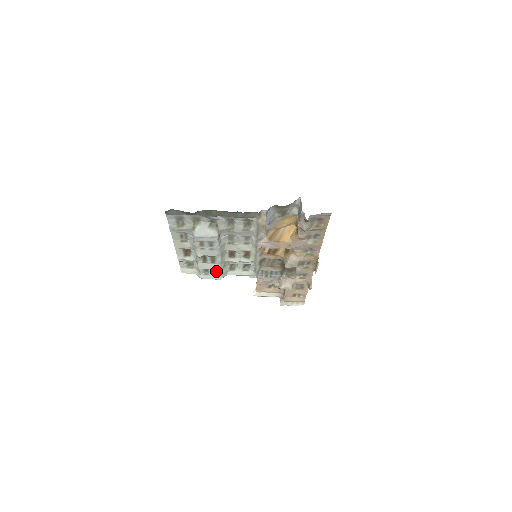
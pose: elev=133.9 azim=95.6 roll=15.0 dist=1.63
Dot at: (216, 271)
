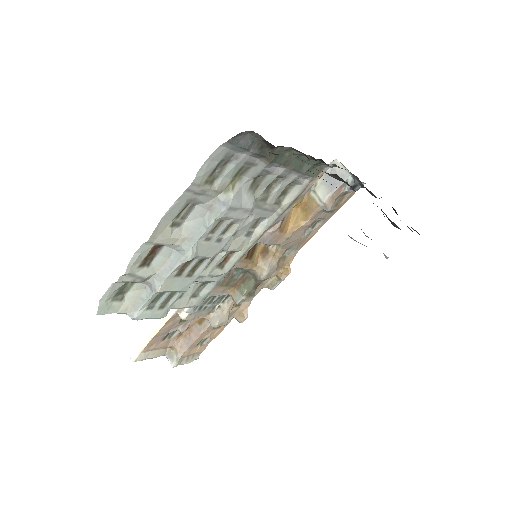
Dot at: (169, 298)
